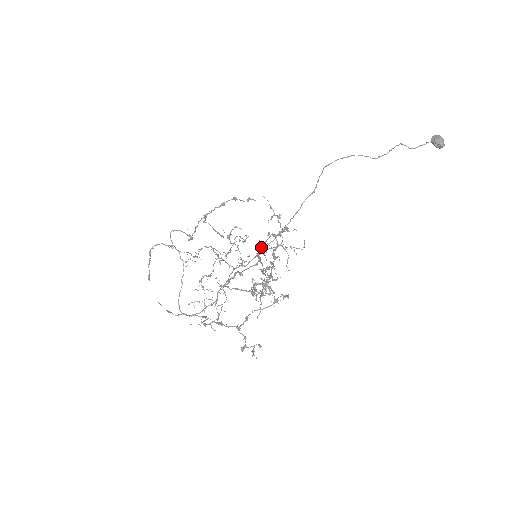
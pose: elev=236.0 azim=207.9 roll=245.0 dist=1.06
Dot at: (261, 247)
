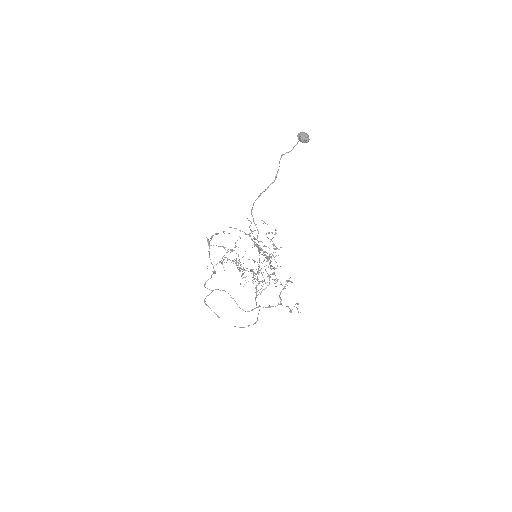
Dot at: occluded
